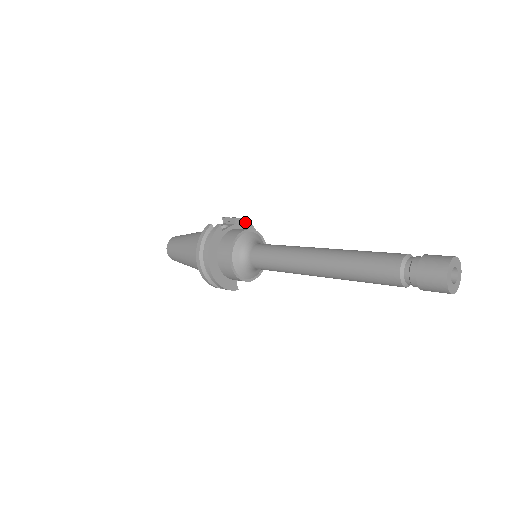
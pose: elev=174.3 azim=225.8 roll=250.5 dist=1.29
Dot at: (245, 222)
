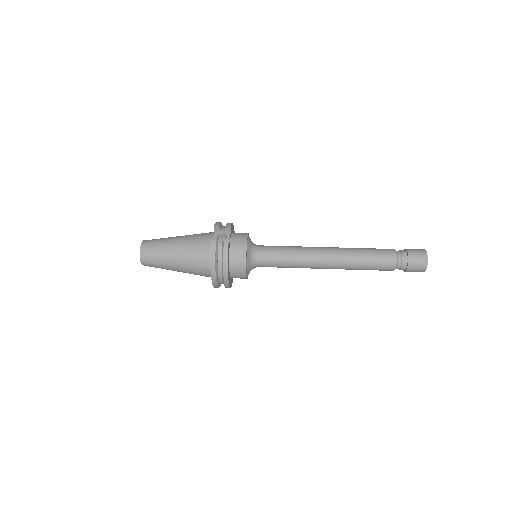
Dot at: (232, 225)
